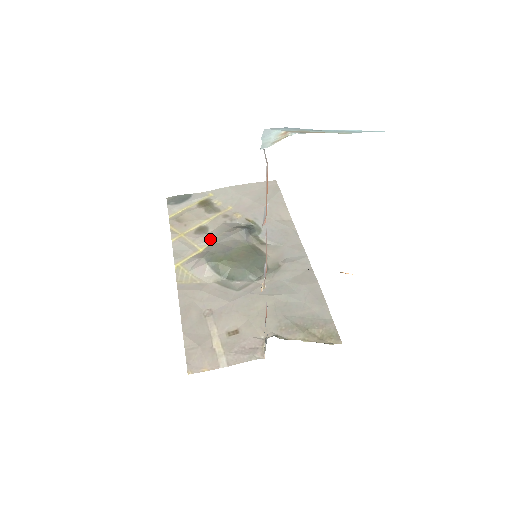
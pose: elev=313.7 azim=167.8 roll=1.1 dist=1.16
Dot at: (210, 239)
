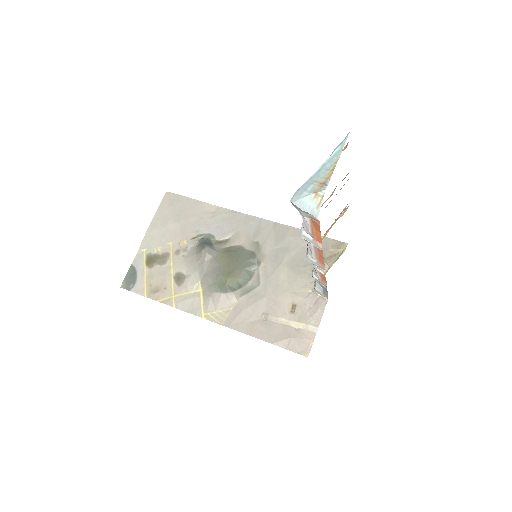
Dot at: (195, 277)
